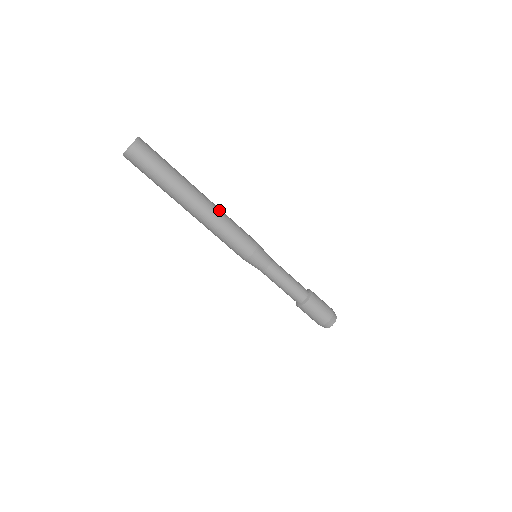
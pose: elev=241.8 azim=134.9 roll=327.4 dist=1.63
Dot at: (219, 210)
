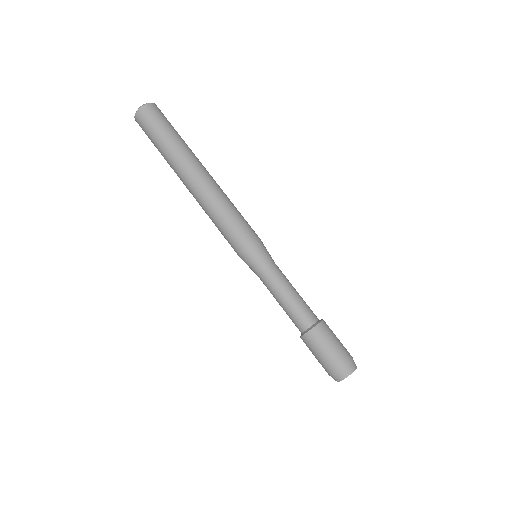
Dot at: (222, 190)
